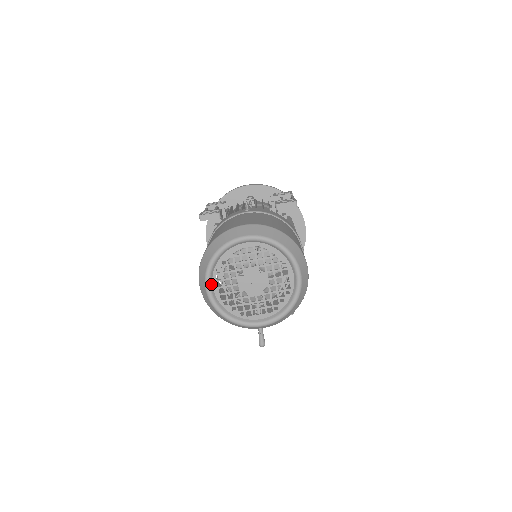
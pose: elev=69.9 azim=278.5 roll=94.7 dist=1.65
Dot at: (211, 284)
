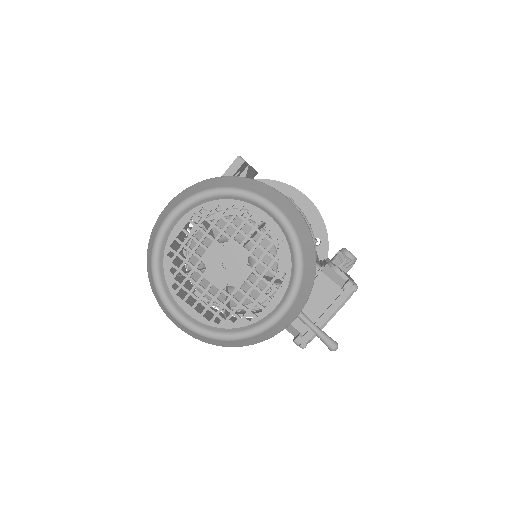
Dot at: (180, 310)
